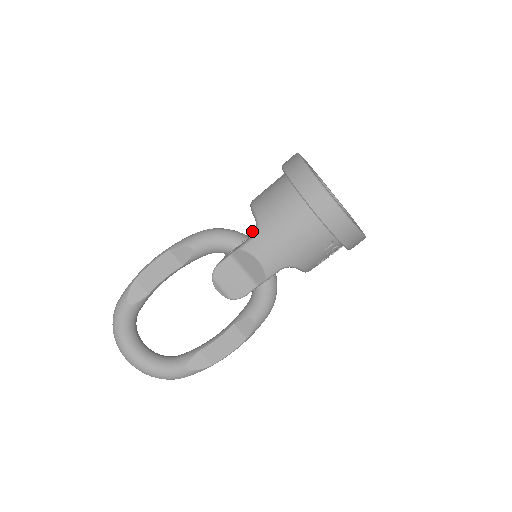
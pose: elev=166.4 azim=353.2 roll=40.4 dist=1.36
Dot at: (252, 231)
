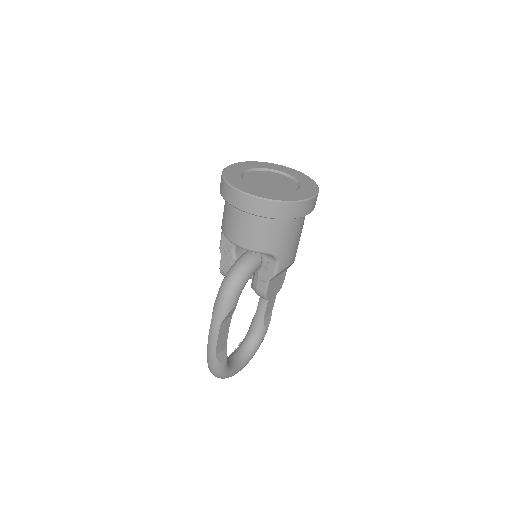
Dot at: (232, 248)
